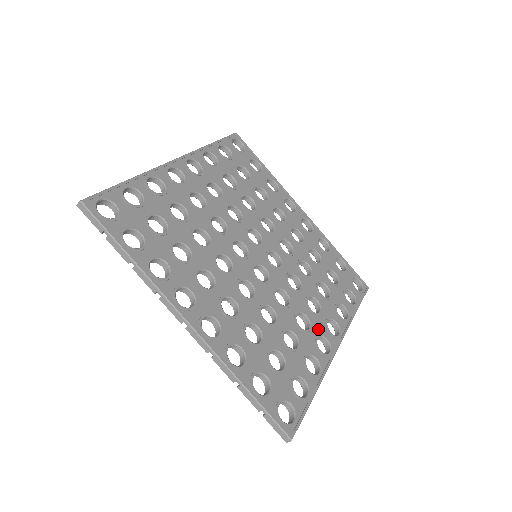
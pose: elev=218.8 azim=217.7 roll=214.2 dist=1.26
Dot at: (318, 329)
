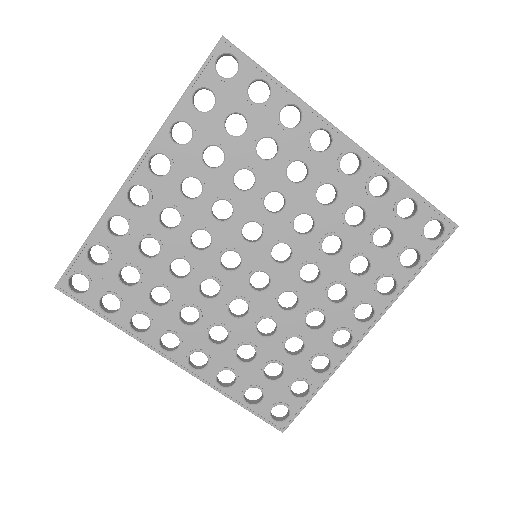
Dot at: (337, 323)
